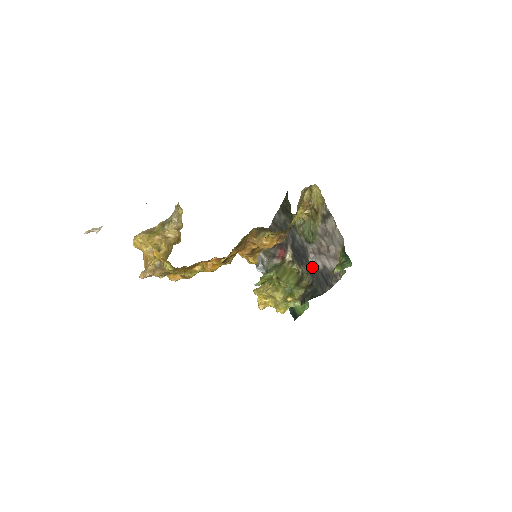
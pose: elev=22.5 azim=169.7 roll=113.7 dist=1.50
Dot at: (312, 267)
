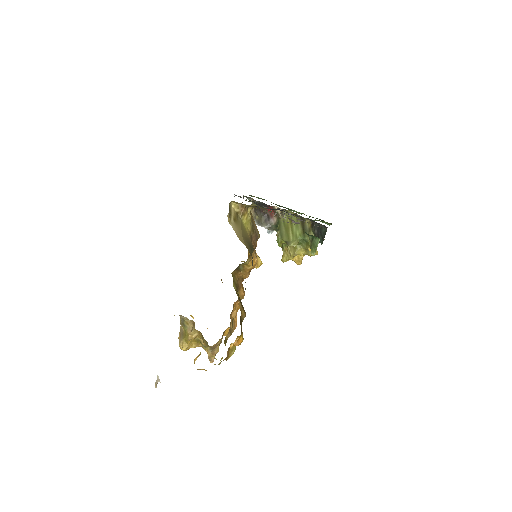
Dot at: occluded
